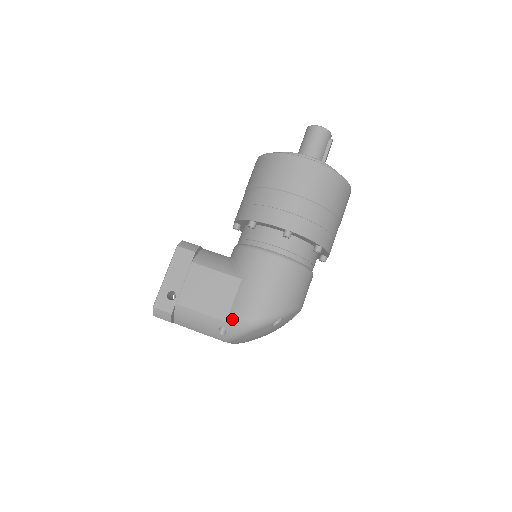
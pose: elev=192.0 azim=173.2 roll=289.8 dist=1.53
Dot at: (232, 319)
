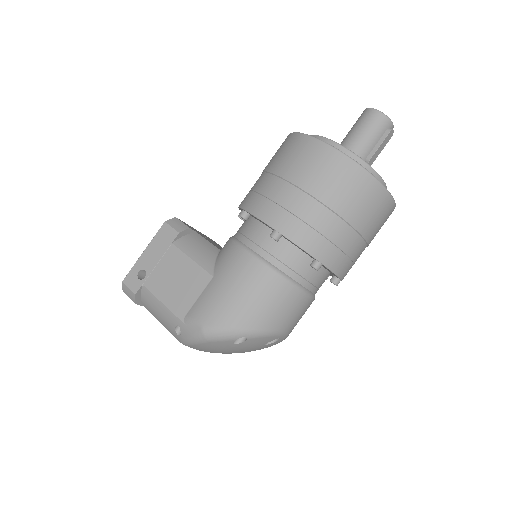
Dot at: (187, 320)
